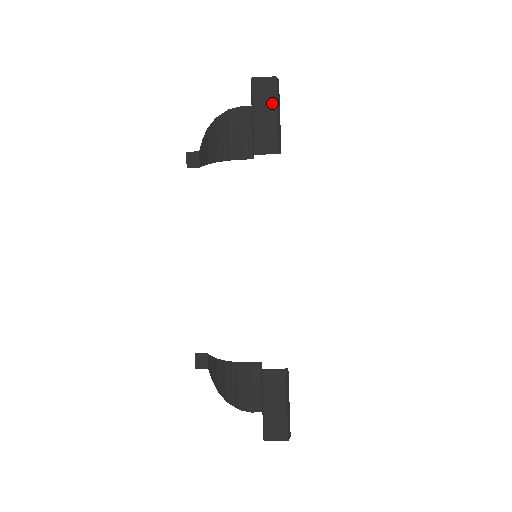
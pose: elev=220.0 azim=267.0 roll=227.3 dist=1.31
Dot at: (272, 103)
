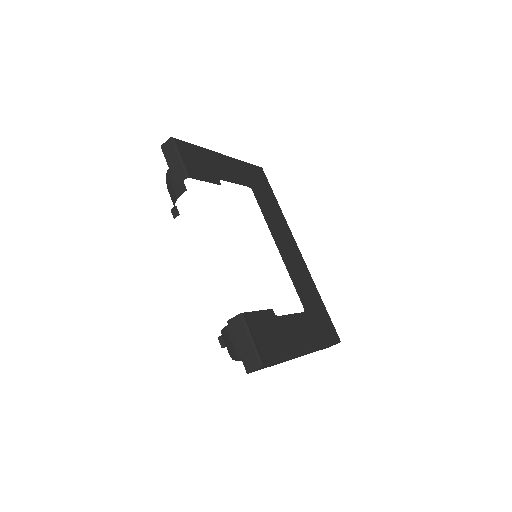
Dot at: (174, 153)
